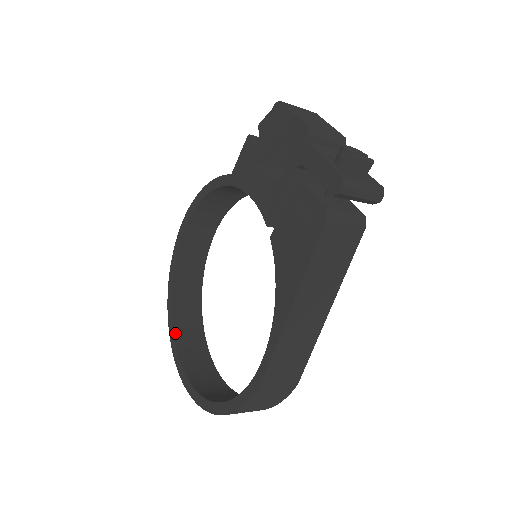
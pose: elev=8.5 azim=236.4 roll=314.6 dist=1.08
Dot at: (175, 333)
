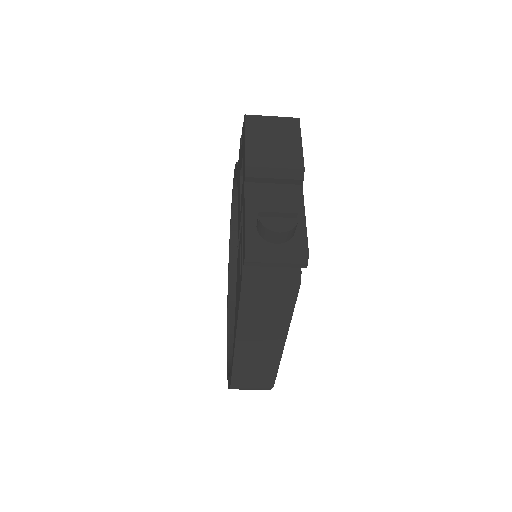
Dot at: (230, 286)
